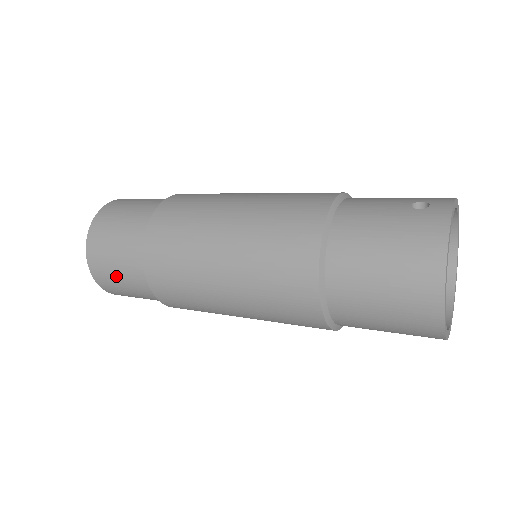
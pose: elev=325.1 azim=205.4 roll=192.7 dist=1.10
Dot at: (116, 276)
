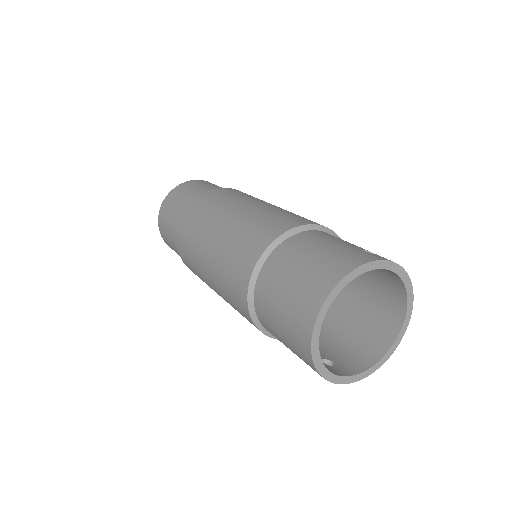
Dot at: (169, 216)
